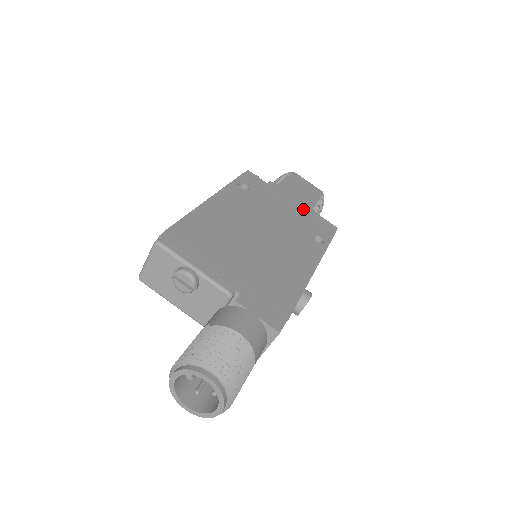
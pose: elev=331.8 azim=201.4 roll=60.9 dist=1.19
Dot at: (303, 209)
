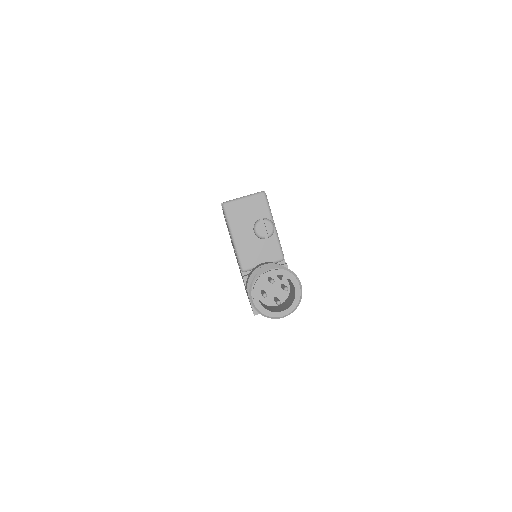
Dot at: occluded
